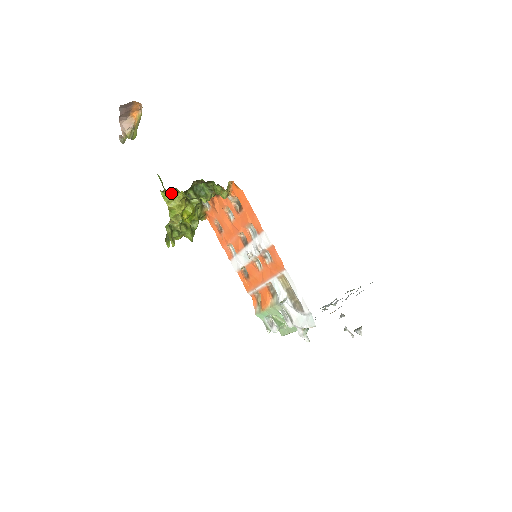
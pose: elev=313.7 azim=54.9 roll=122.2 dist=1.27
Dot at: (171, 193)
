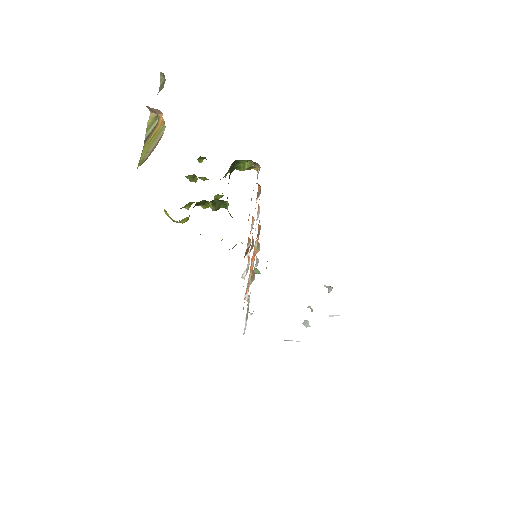
Dot at: occluded
